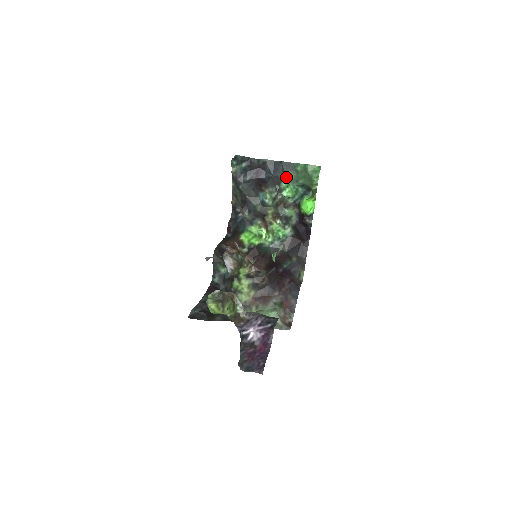
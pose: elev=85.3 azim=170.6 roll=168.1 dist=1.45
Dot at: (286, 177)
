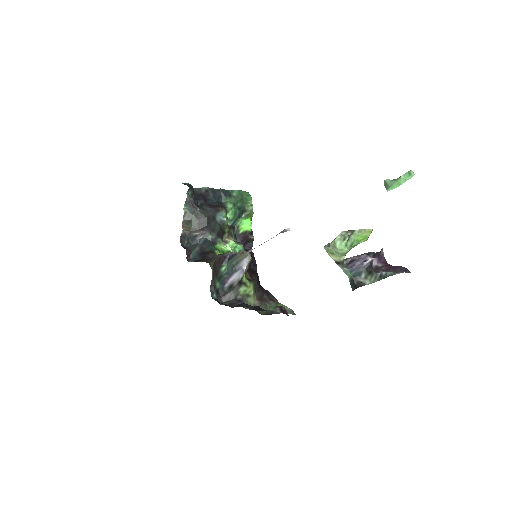
Dot at: (228, 201)
